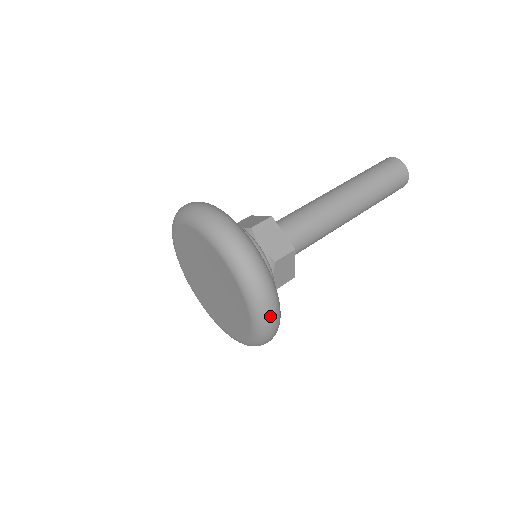
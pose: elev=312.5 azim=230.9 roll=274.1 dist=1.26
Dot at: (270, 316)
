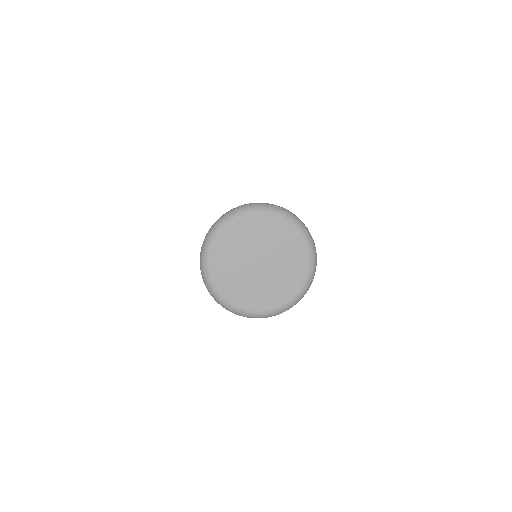
Dot at: occluded
